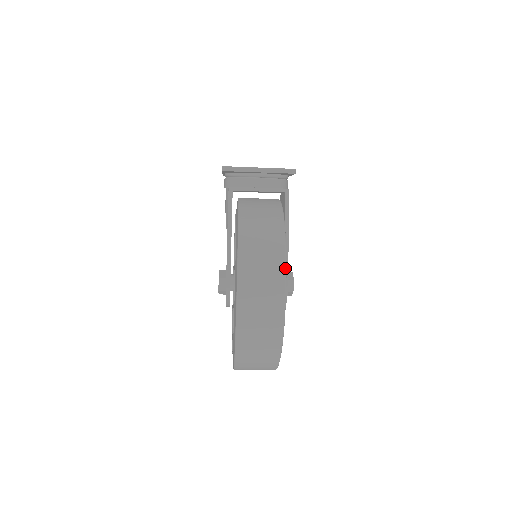
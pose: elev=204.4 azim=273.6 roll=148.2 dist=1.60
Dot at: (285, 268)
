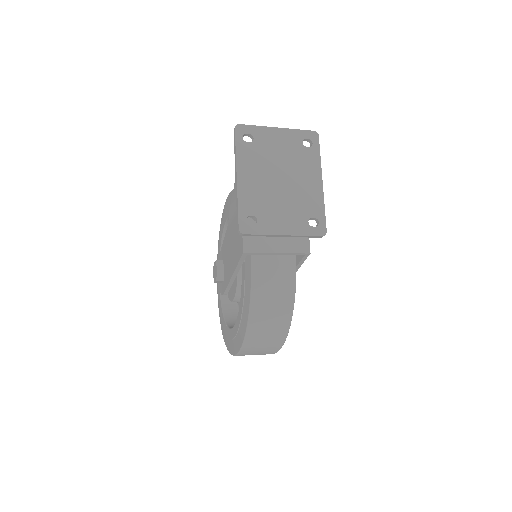
Dot at: occluded
